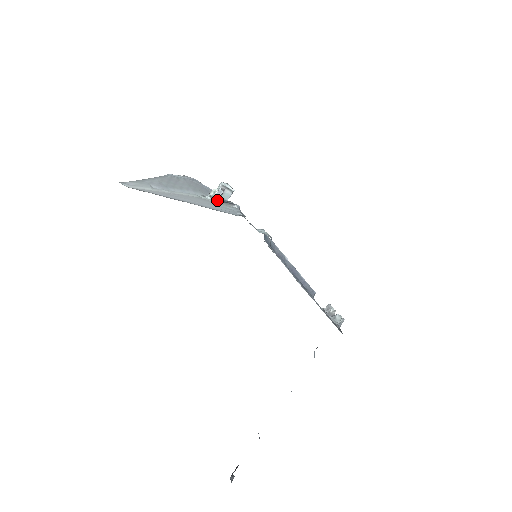
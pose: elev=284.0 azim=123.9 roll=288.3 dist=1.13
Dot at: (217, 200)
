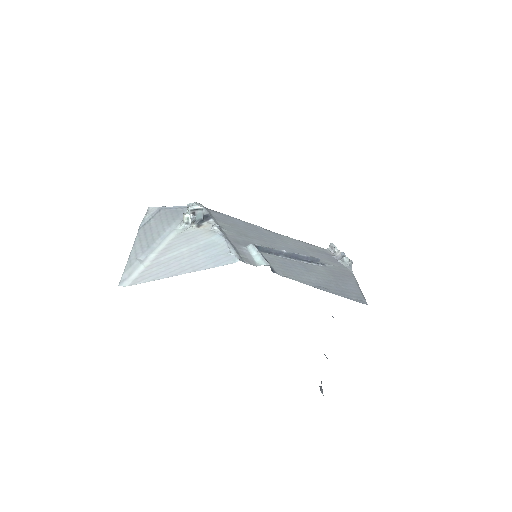
Dot at: (194, 224)
